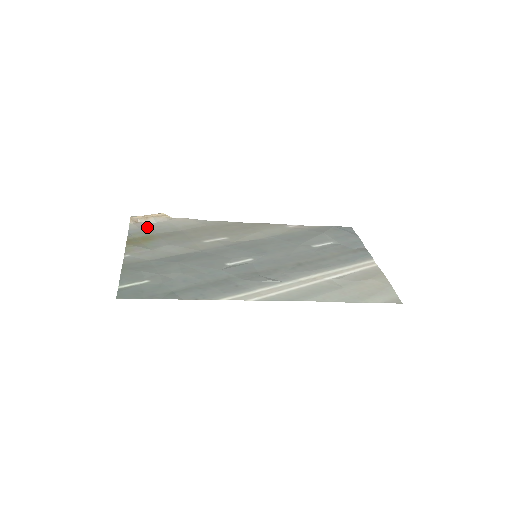
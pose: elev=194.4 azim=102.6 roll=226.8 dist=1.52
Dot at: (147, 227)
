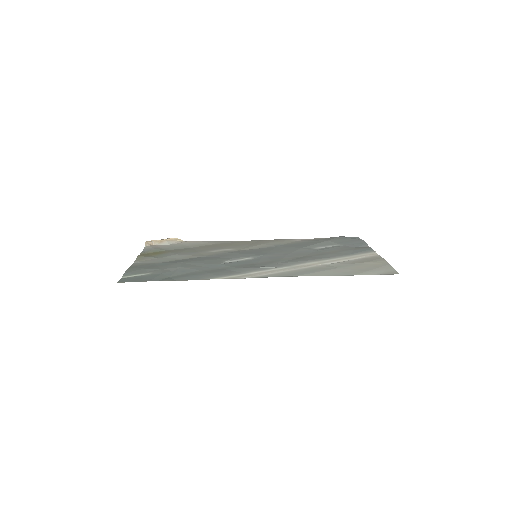
Dot at: (160, 247)
